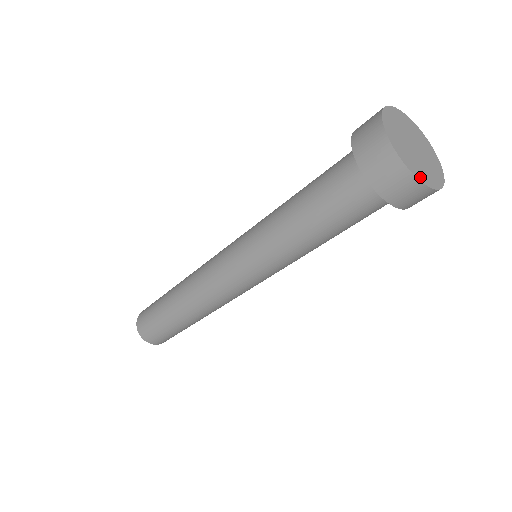
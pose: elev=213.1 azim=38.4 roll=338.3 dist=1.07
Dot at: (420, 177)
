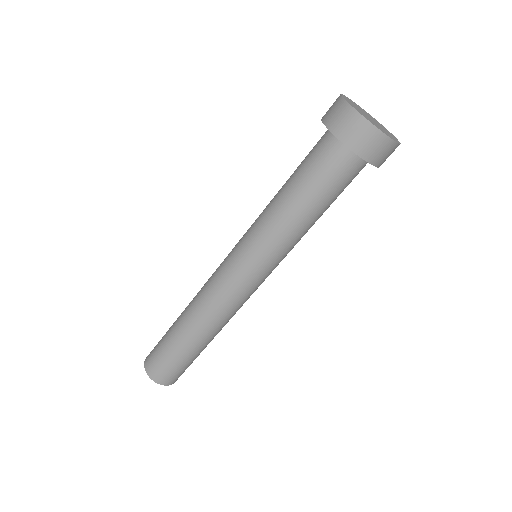
Dot at: (367, 119)
